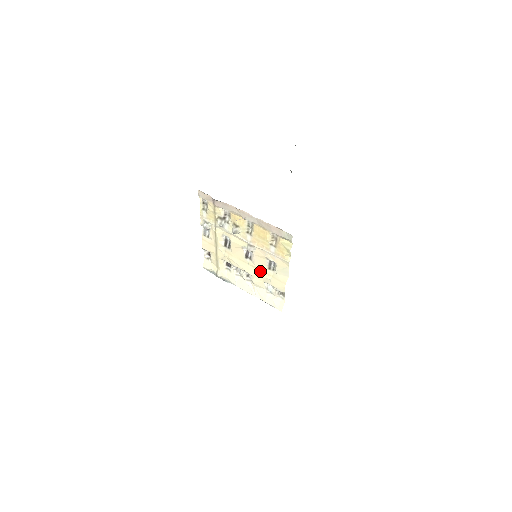
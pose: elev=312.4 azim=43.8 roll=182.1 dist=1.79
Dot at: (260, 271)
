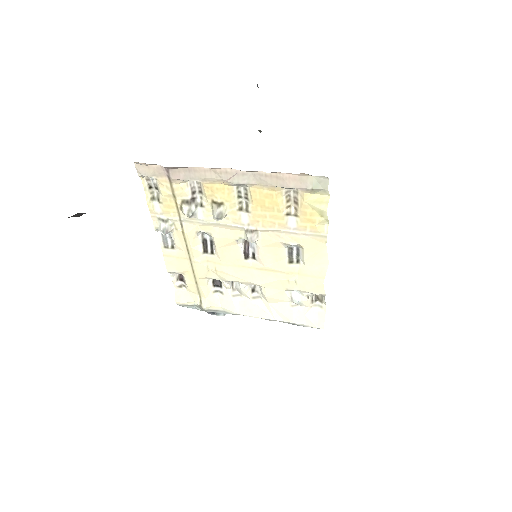
Dot at: (275, 273)
